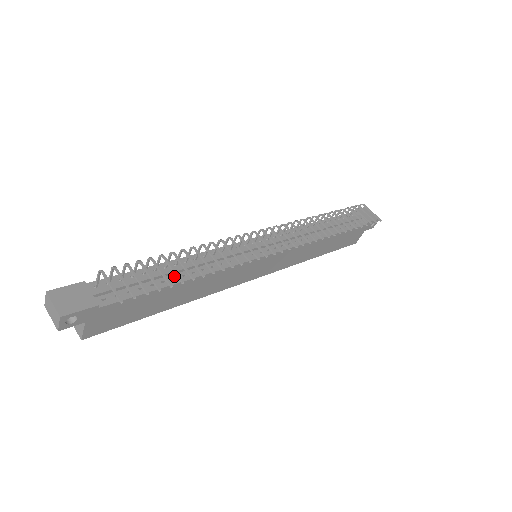
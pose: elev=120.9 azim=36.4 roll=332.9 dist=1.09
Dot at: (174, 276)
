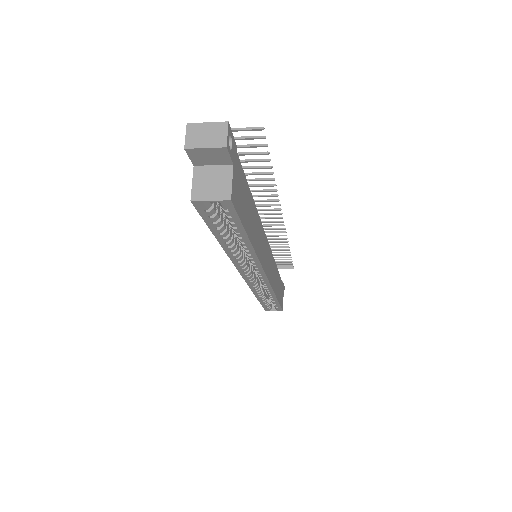
Dot at: occluded
